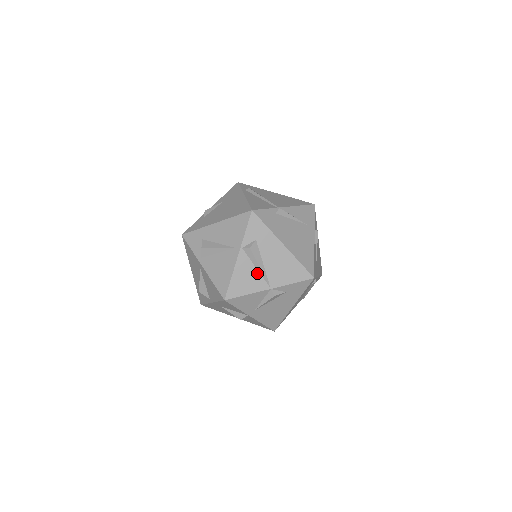
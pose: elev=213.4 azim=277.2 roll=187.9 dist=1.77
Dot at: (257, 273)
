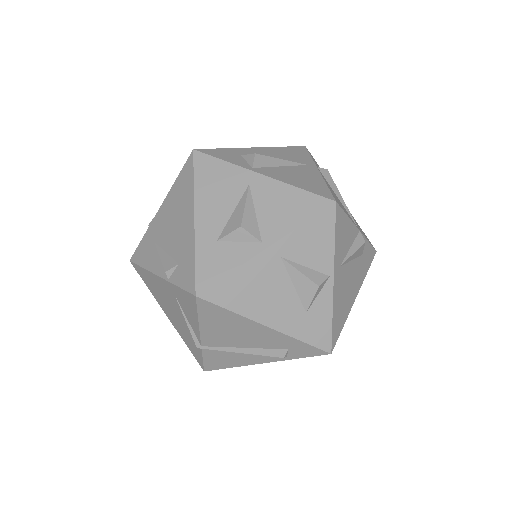
Dot at: (341, 203)
